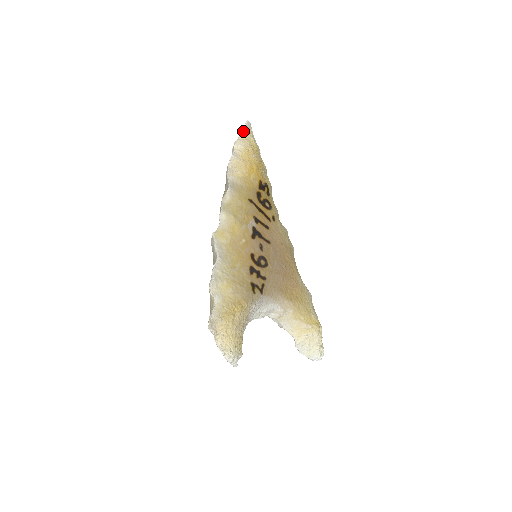
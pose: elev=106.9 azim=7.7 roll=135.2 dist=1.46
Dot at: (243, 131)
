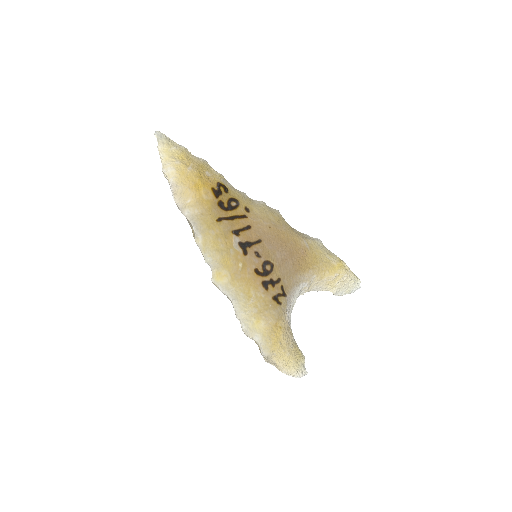
Dot at: (160, 150)
